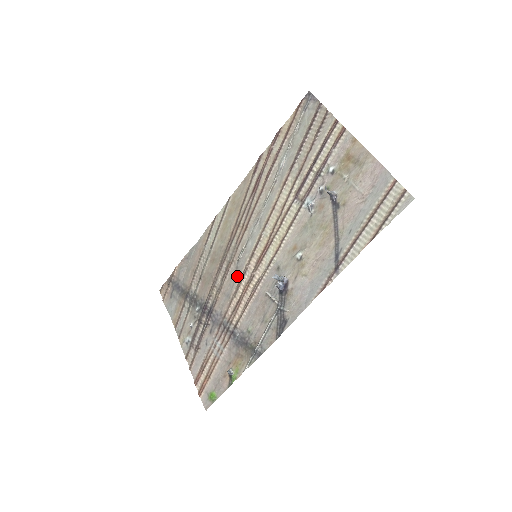
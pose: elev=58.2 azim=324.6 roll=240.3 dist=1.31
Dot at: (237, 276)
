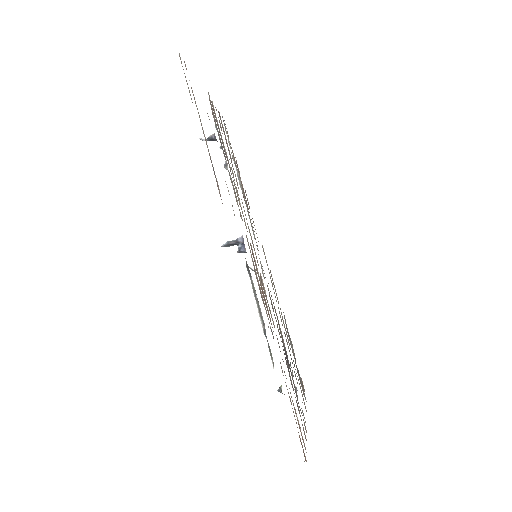
Dot at: occluded
